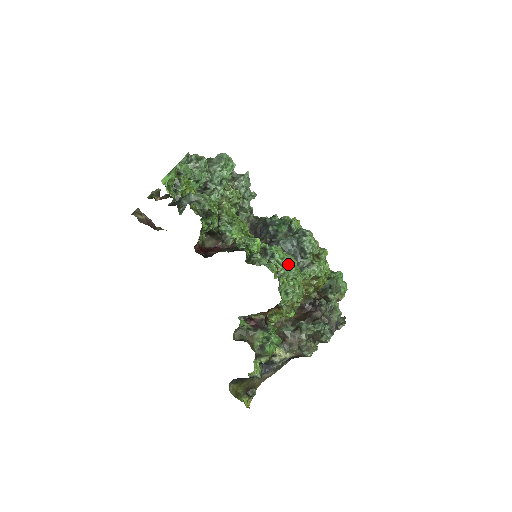
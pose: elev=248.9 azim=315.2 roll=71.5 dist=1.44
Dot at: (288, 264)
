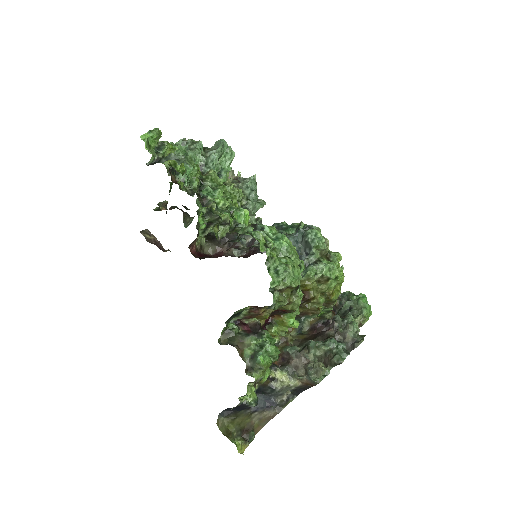
Dot at: (280, 239)
